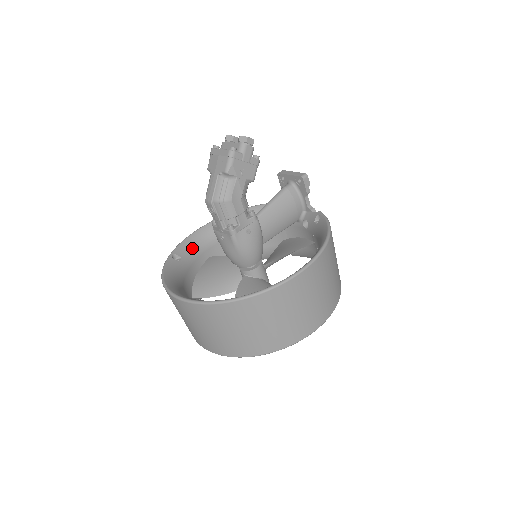
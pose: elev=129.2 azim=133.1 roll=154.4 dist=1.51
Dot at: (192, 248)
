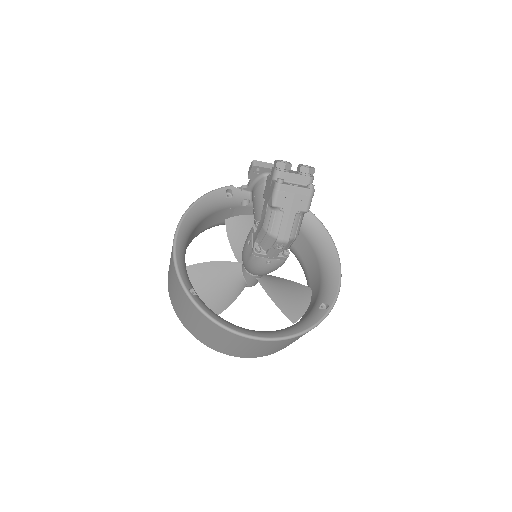
Dot at: (185, 270)
